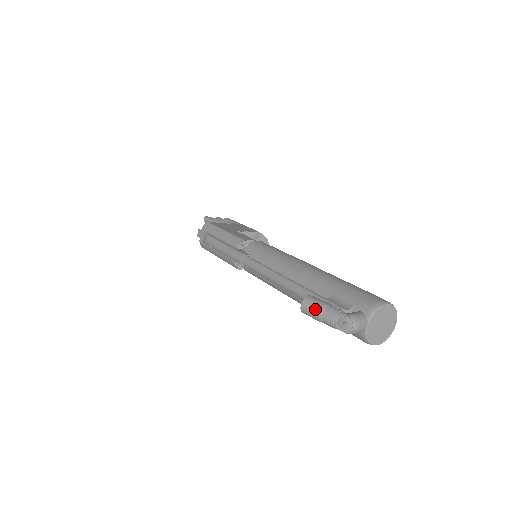
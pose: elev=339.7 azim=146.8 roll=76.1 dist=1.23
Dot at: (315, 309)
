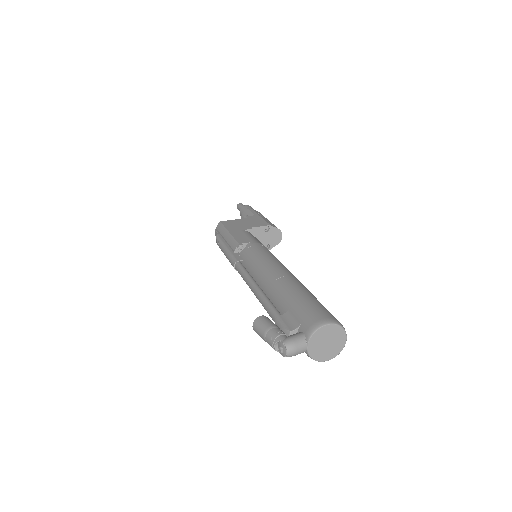
Dot at: (261, 332)
